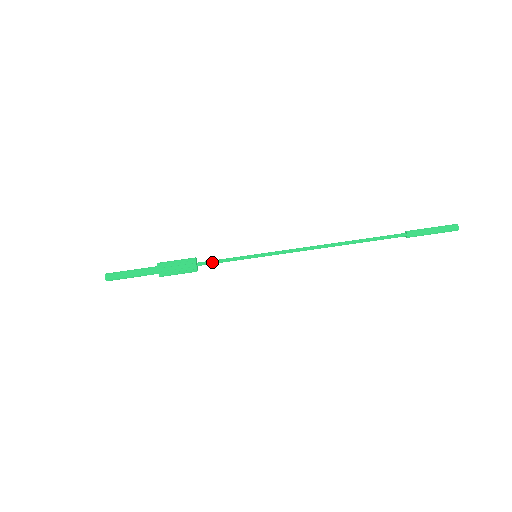
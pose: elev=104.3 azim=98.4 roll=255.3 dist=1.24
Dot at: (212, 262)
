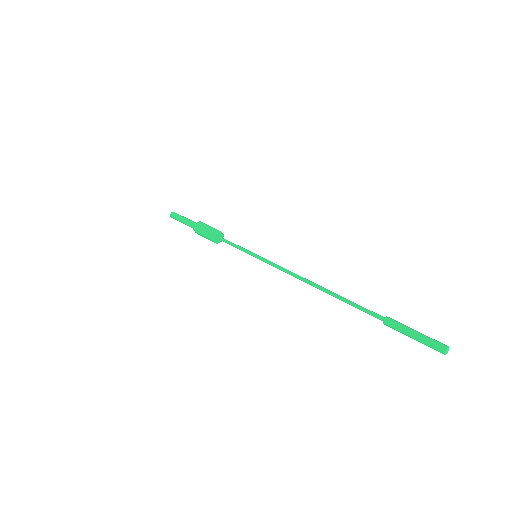
Dot at: (229, 241)
